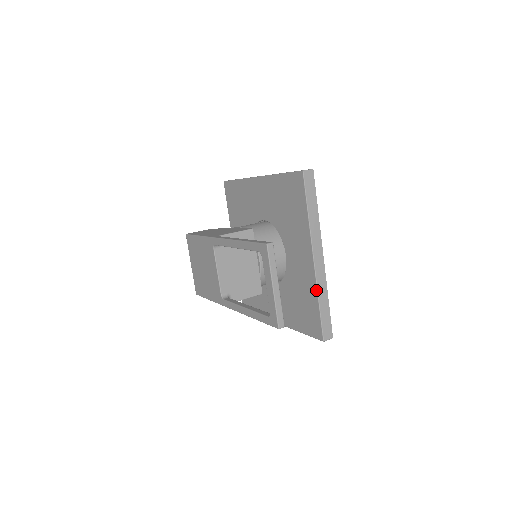
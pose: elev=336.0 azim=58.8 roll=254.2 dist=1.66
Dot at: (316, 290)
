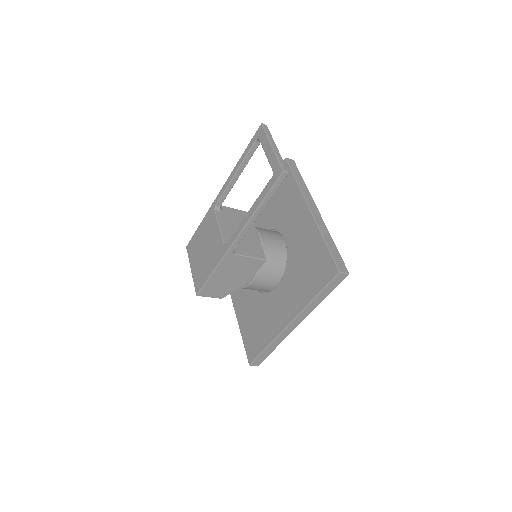
Dot at: (318, 231)
